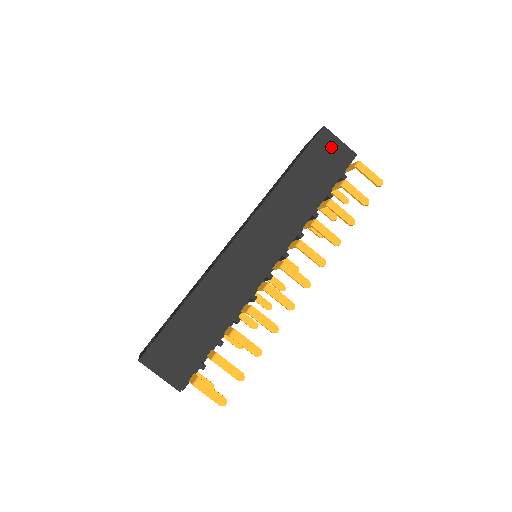
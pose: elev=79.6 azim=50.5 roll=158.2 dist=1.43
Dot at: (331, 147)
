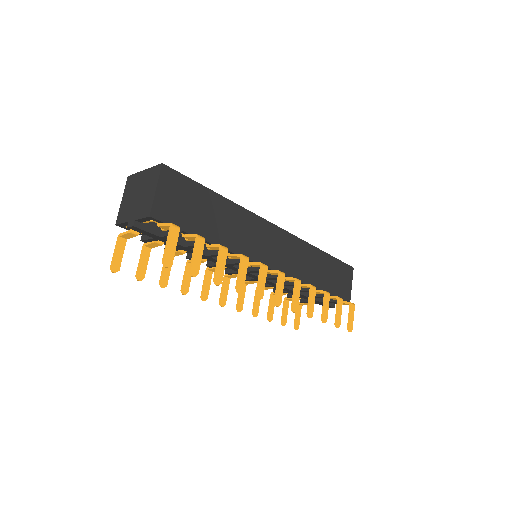
Dot at: (346, 280)
